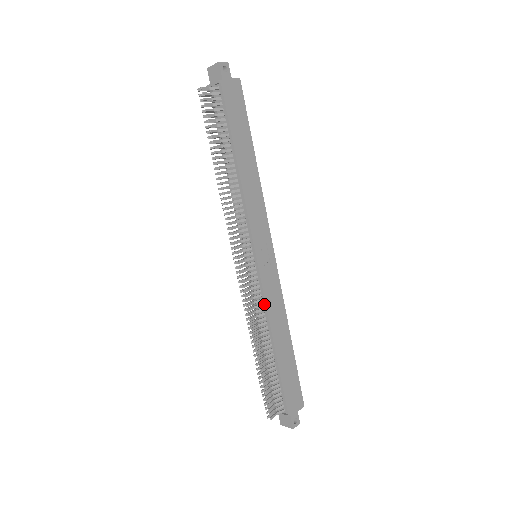
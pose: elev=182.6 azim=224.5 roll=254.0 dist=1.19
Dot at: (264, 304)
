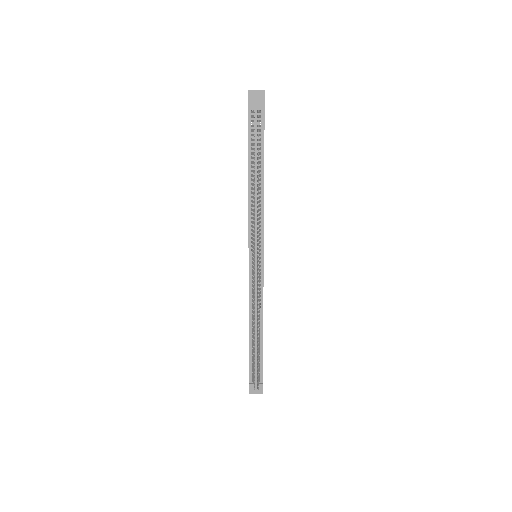
Dot at: (262, 296)
